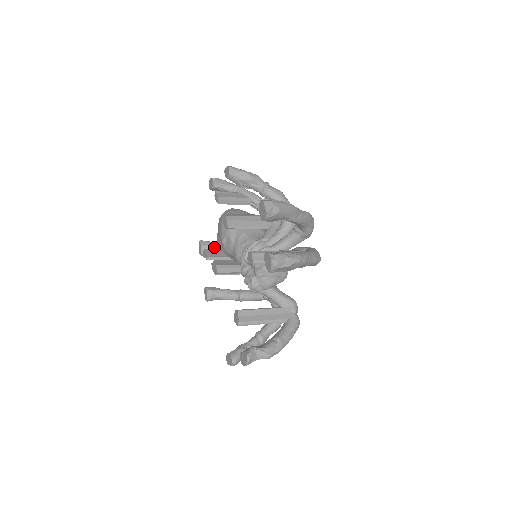
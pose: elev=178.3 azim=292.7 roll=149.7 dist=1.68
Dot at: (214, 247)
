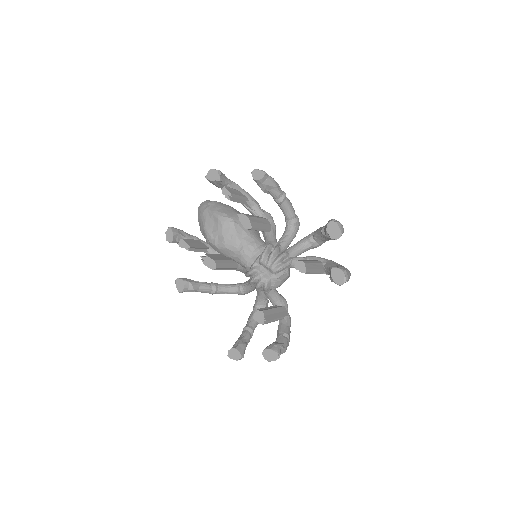
Dot at: (184, 236)
